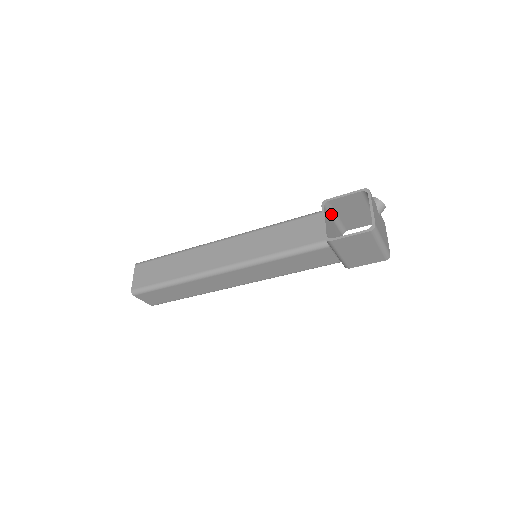
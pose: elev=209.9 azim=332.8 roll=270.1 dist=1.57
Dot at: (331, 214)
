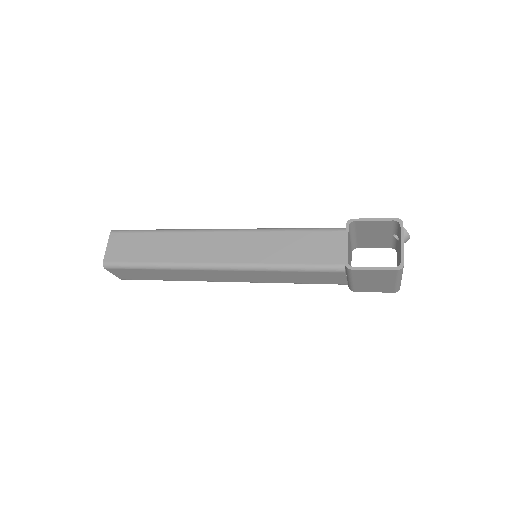
Dot at: (351, 233)
